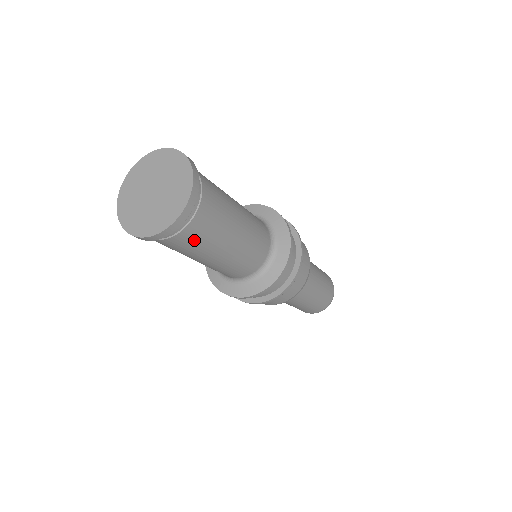
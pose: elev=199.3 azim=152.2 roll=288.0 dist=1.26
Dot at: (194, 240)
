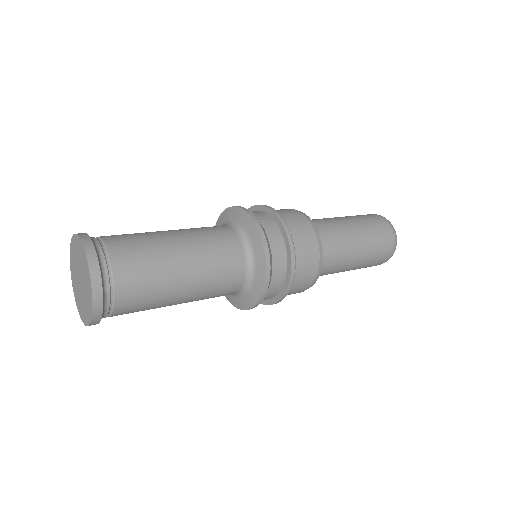
Dot at: occluded
